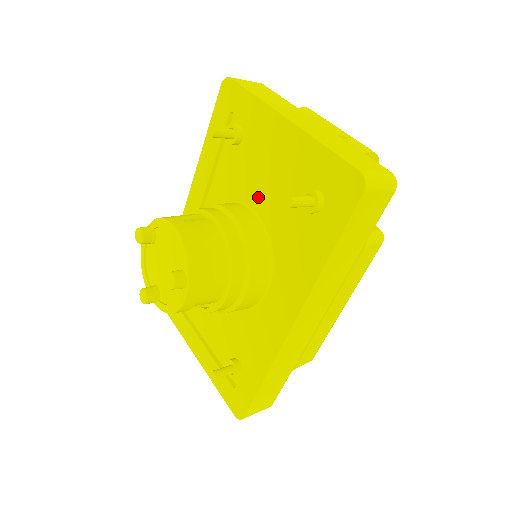
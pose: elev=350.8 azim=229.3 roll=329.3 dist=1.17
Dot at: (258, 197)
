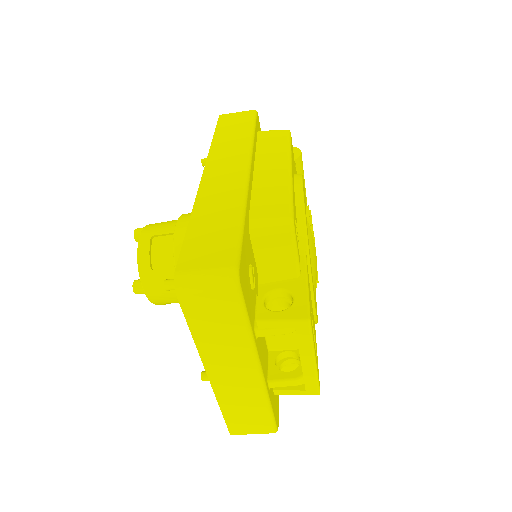
Dot at: occluded
